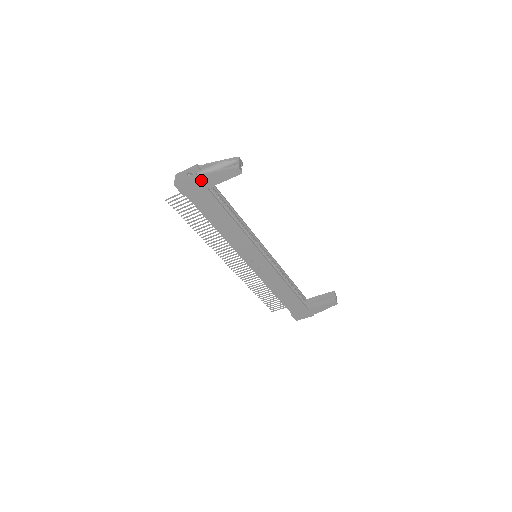
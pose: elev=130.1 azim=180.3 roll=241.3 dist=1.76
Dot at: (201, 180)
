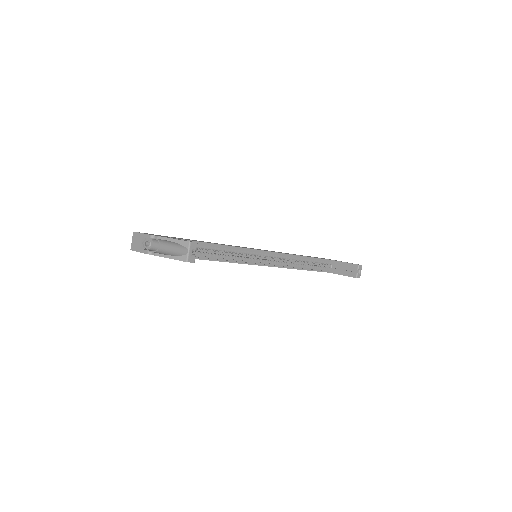
Dot at: occluded
